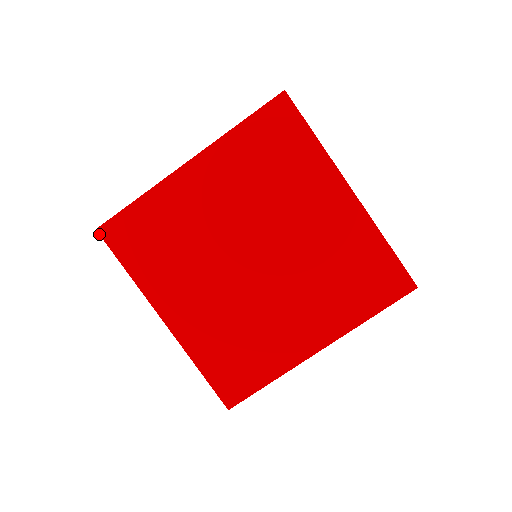
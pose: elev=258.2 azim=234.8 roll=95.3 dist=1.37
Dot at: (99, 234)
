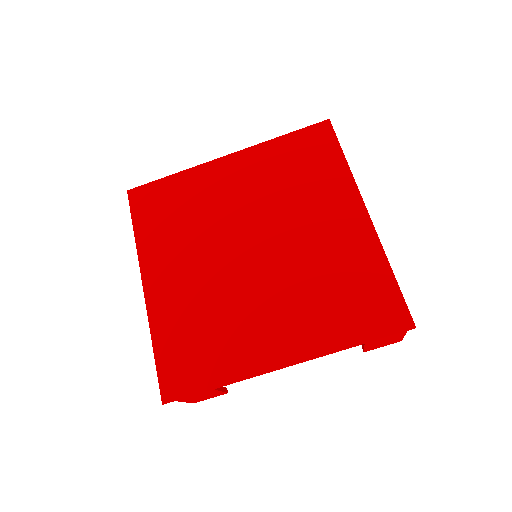
Dot at: (128, 195)
